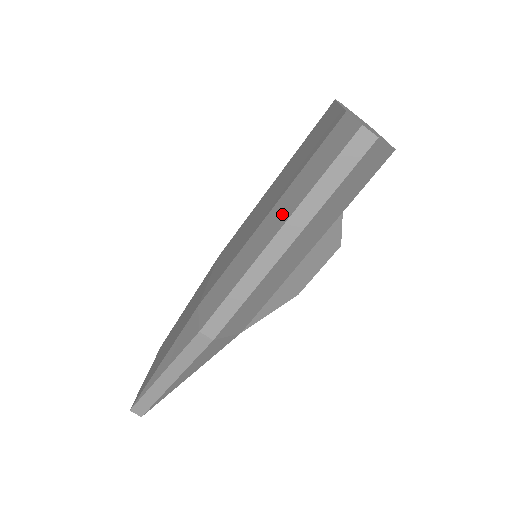
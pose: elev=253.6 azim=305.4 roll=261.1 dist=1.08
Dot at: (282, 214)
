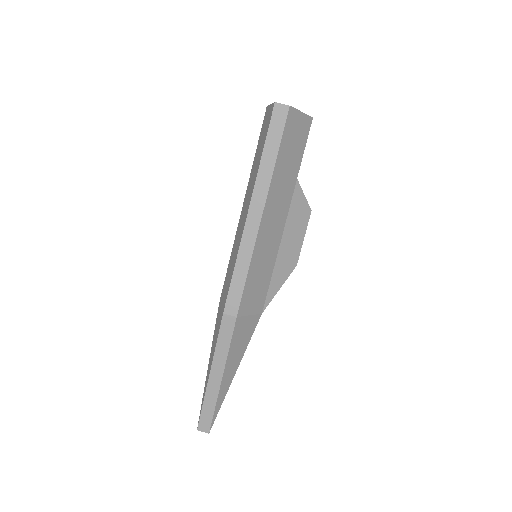
Dot at: (250, 192)
